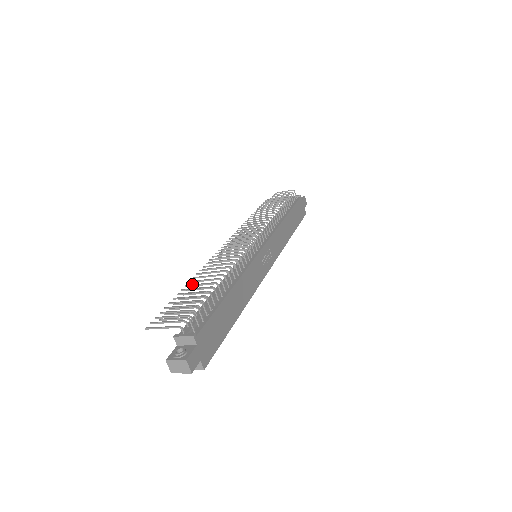
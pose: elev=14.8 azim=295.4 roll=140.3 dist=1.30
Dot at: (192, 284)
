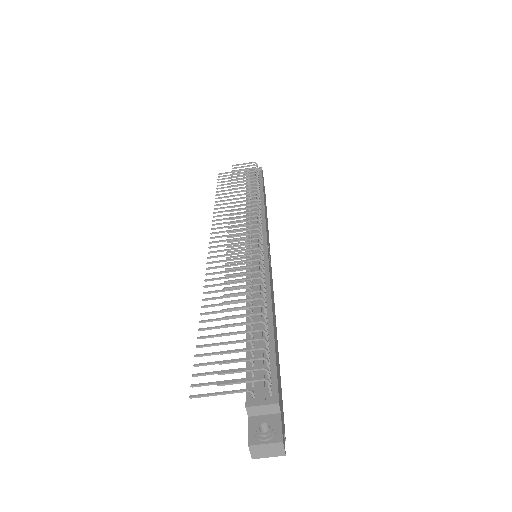
Dot at: occluded
